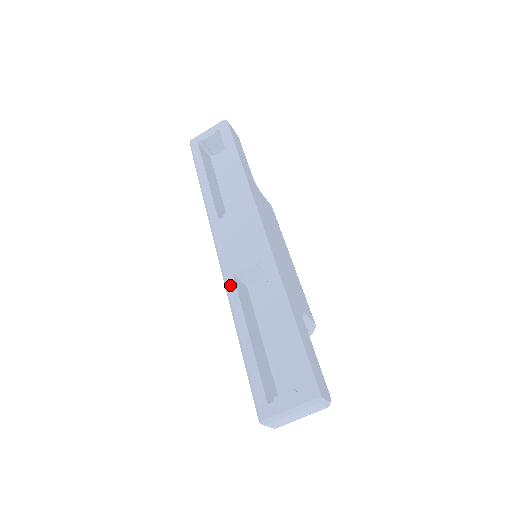
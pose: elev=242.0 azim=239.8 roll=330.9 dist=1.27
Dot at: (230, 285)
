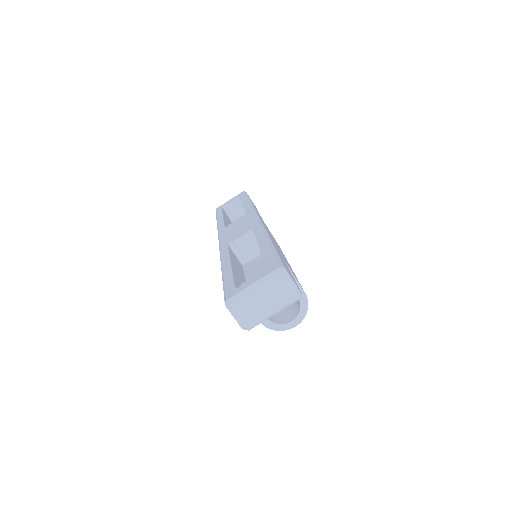
Dot at: (223, 249)
